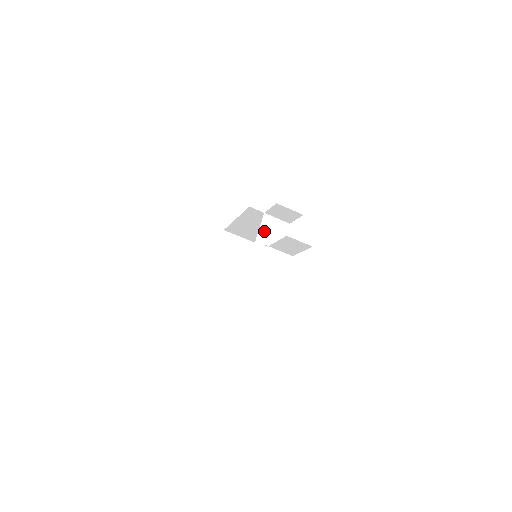
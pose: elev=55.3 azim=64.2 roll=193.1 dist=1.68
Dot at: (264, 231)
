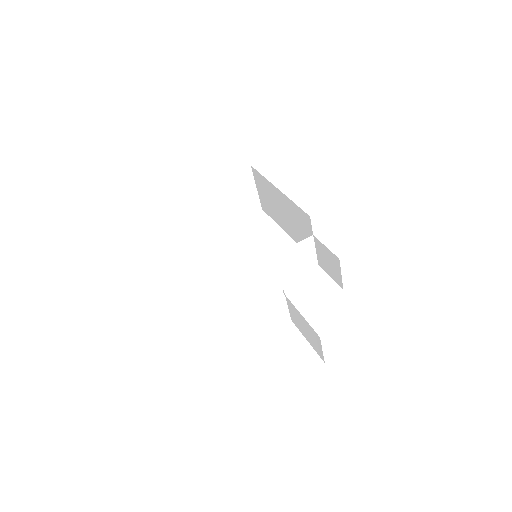
Dot at: (292, 251)
